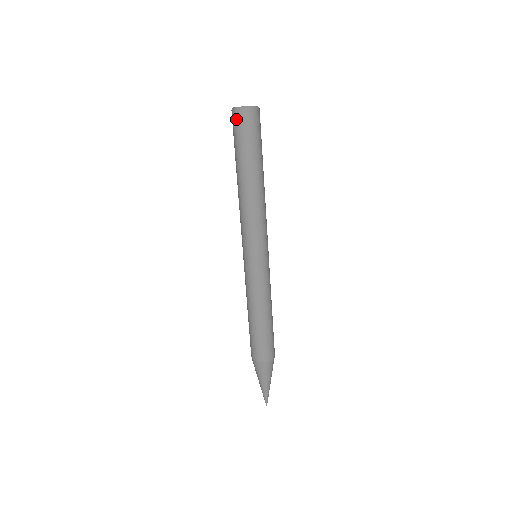
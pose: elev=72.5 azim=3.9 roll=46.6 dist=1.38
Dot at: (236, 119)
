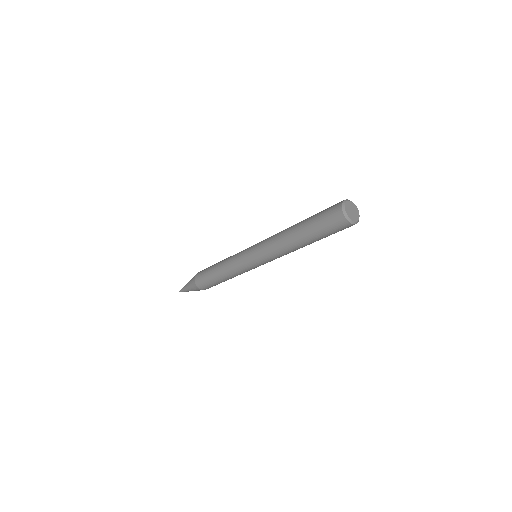
Dot at: (336, 215)
